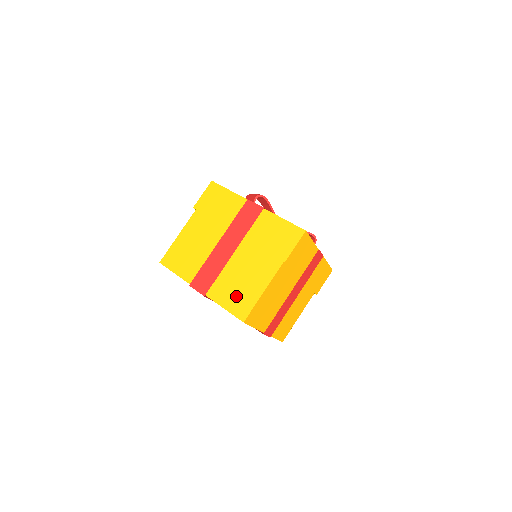
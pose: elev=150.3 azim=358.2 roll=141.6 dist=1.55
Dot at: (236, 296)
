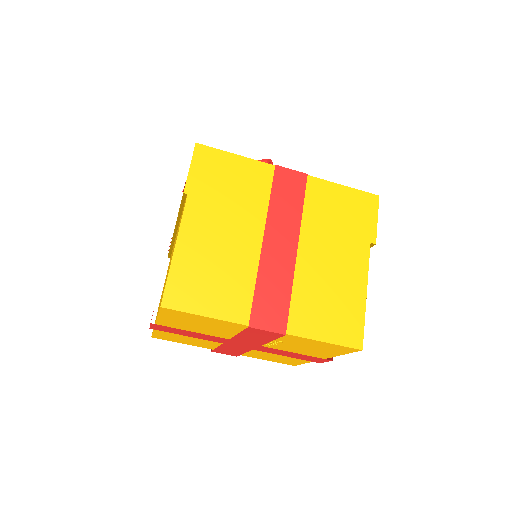
Dot at: (332, 316)
